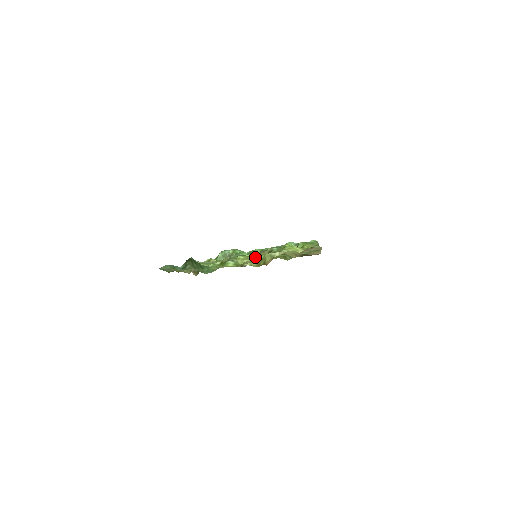
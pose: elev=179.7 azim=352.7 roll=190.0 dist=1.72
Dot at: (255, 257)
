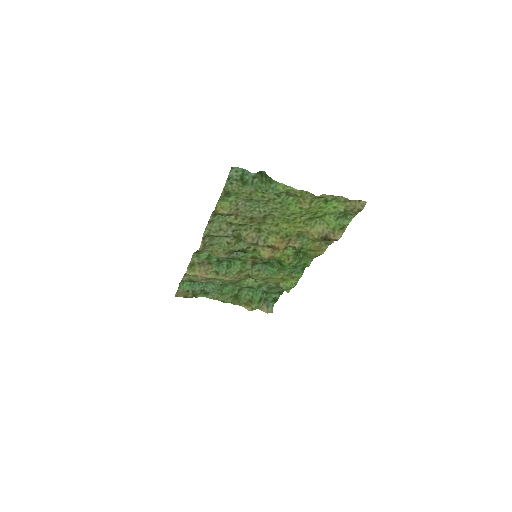
Dot at: (296, 212)
